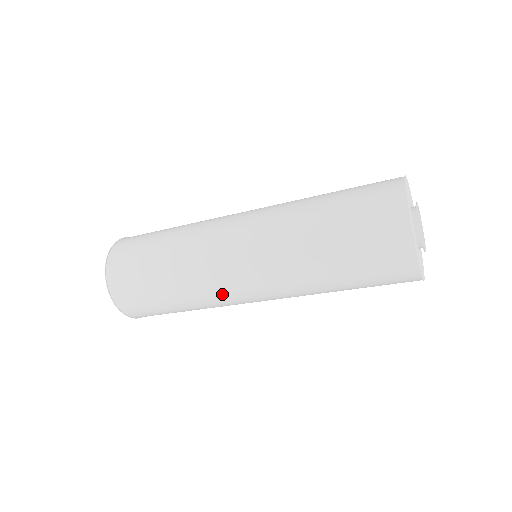
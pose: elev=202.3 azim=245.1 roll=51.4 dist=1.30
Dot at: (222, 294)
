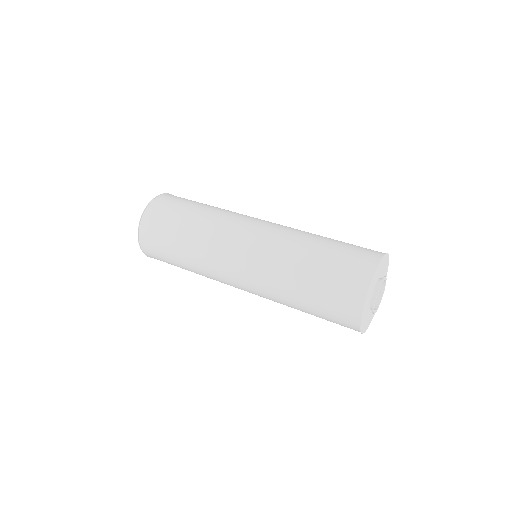
Dot at: occluded
